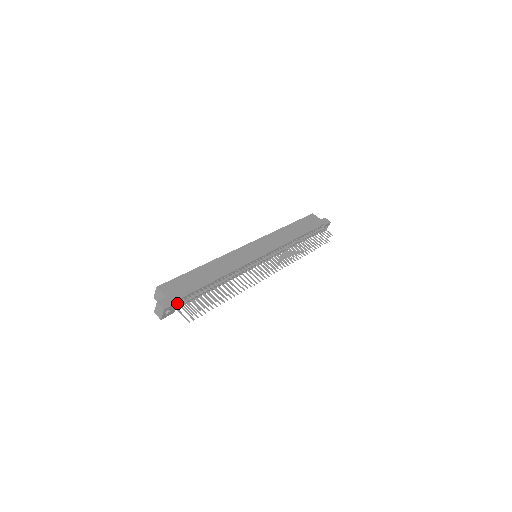
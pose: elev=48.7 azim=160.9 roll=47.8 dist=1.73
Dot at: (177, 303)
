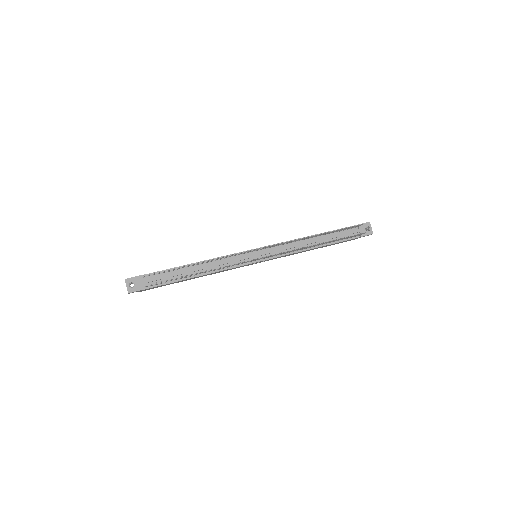
Dot at: (141, 277)
